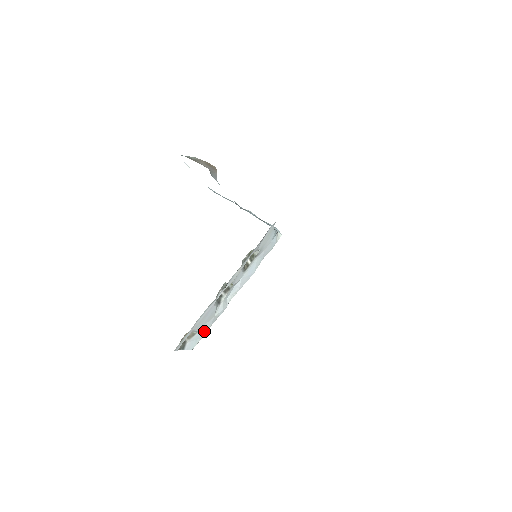
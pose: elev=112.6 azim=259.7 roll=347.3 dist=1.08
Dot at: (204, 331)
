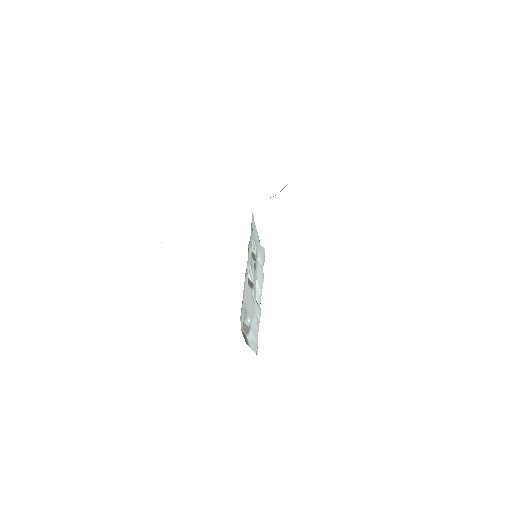
Dot at: (255, 333)
